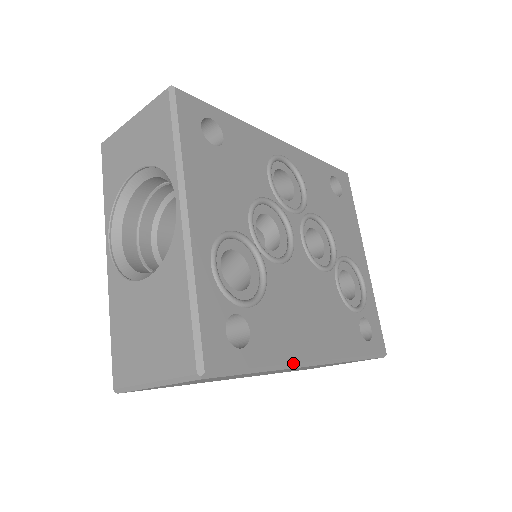
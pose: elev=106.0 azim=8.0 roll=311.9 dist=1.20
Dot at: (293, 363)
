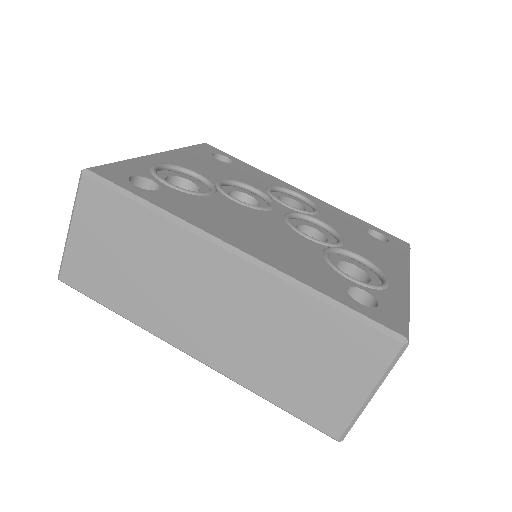
Dot at: (193, 225)
